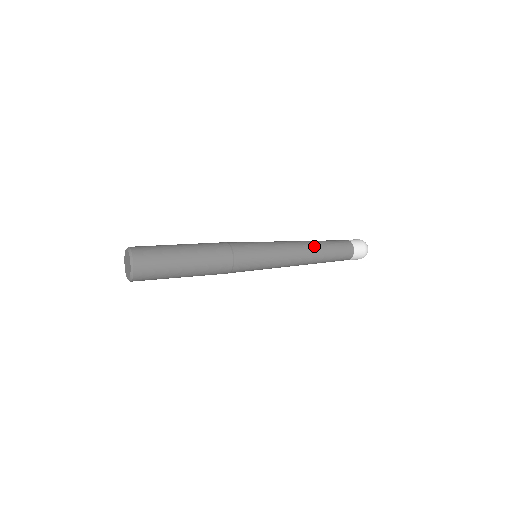
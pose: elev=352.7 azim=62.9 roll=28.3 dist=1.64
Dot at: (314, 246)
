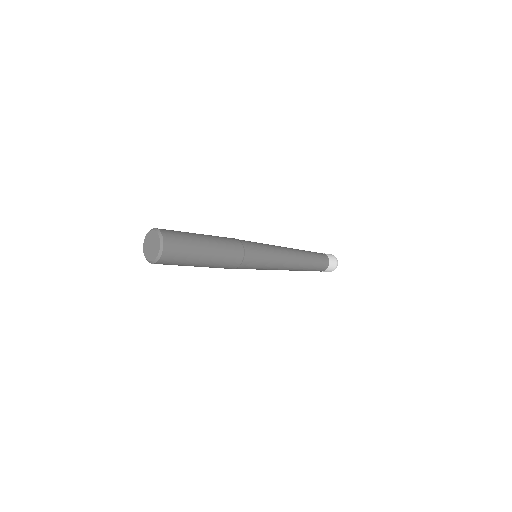
Dot at: (298, 250)
